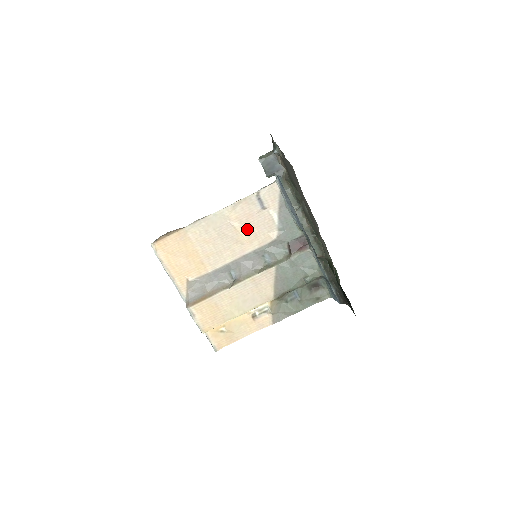
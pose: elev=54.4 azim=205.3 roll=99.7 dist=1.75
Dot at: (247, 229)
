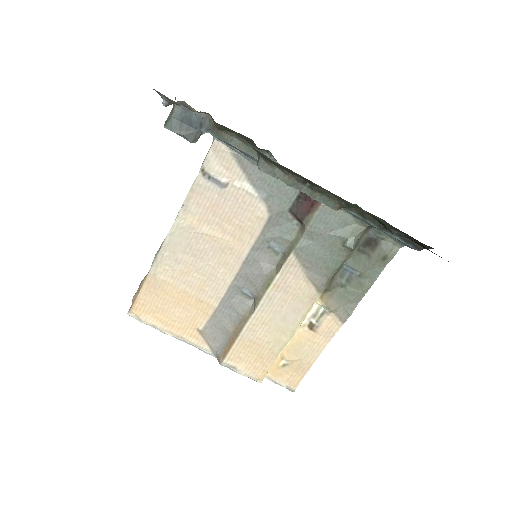
Dot at: (223, 226)
